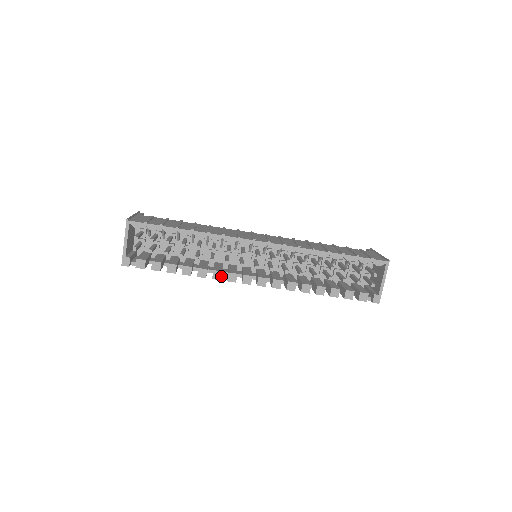
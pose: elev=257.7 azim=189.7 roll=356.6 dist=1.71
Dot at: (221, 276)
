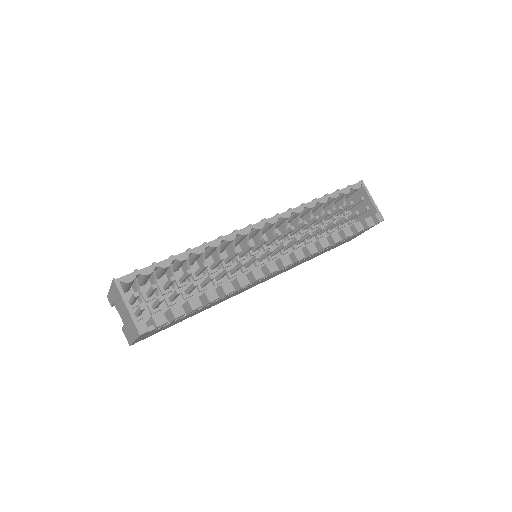
Dot at: (247, 279)
